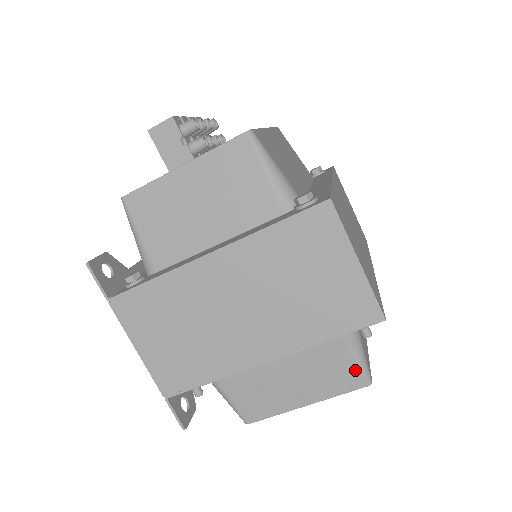
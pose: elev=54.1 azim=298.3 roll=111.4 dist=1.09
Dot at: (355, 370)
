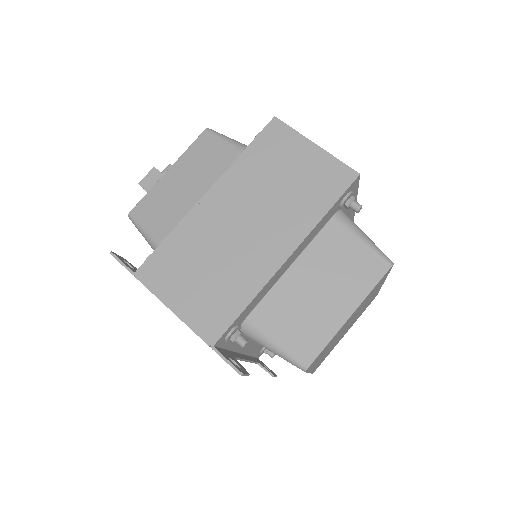
Dot at: (371, 254)
